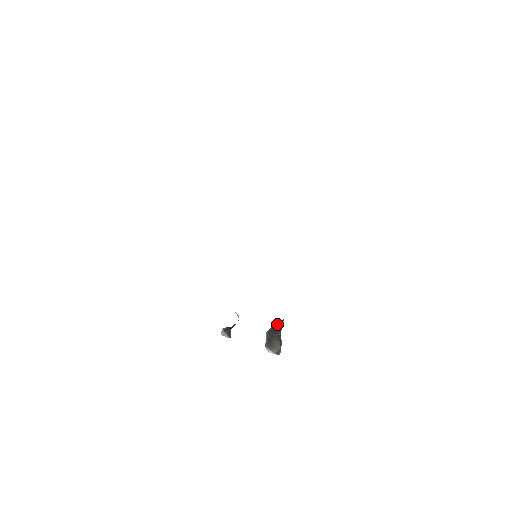
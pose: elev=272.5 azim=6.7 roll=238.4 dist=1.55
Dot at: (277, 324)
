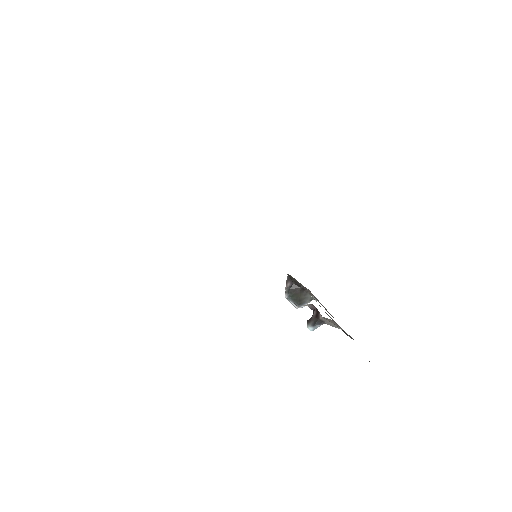
Dot at: (287, 285)
